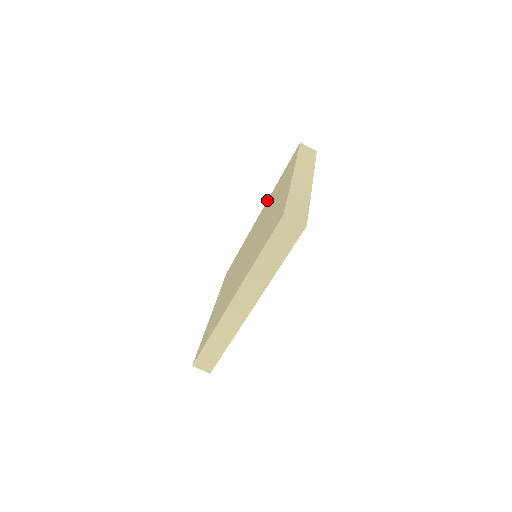
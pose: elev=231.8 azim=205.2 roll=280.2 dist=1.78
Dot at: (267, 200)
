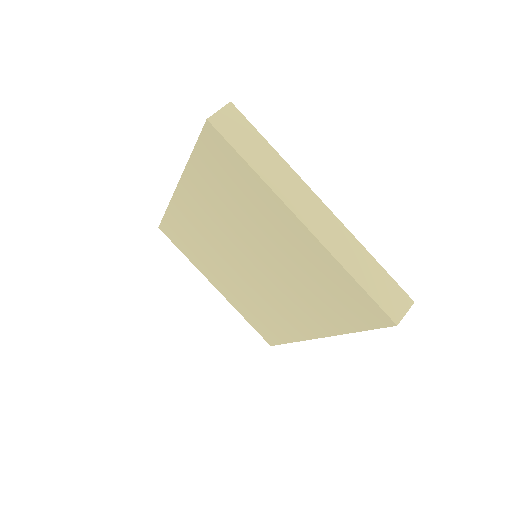
Dot at: (181, 177)
